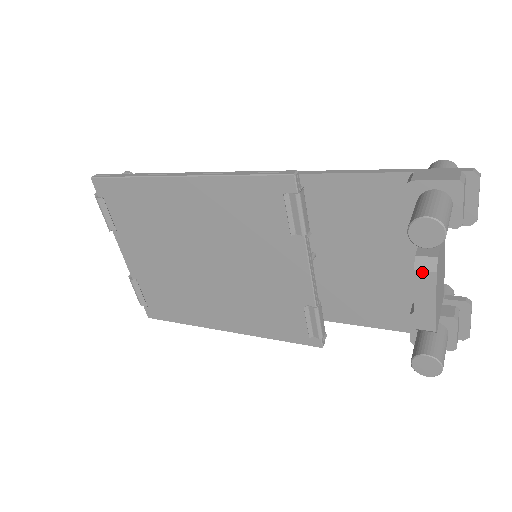
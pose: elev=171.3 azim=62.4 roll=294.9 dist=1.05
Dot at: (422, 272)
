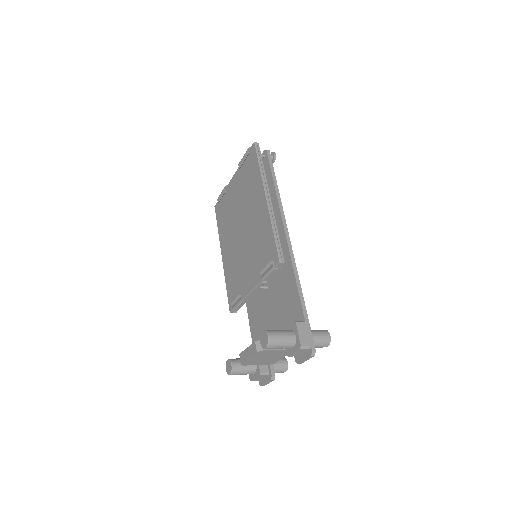
Dot at: (255, 345)
